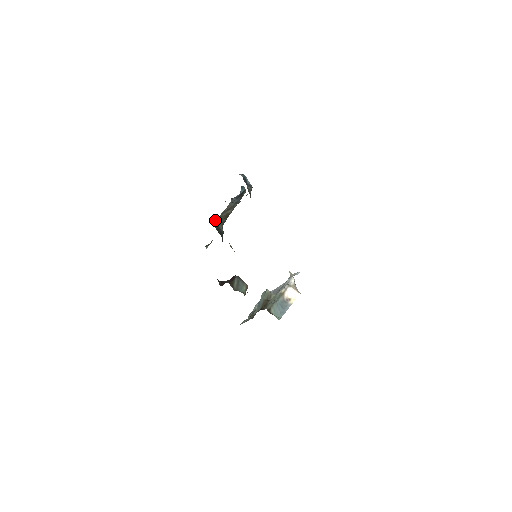
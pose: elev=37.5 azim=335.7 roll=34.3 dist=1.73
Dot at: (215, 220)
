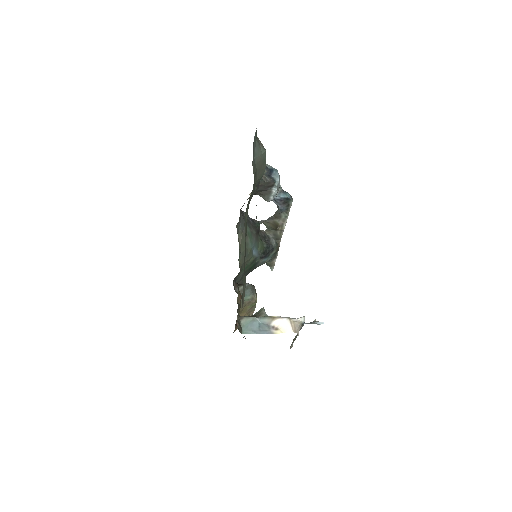
Dot at: (258, 221)
